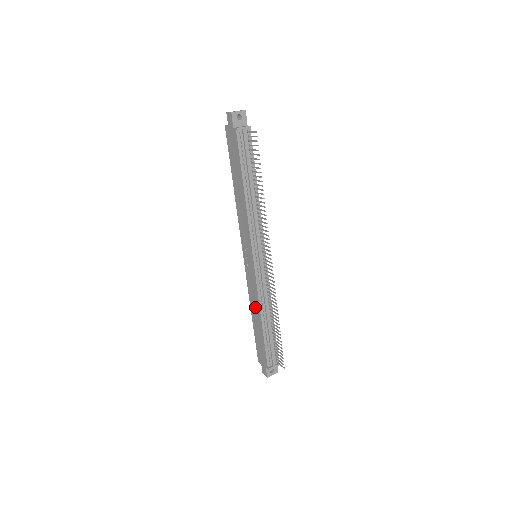
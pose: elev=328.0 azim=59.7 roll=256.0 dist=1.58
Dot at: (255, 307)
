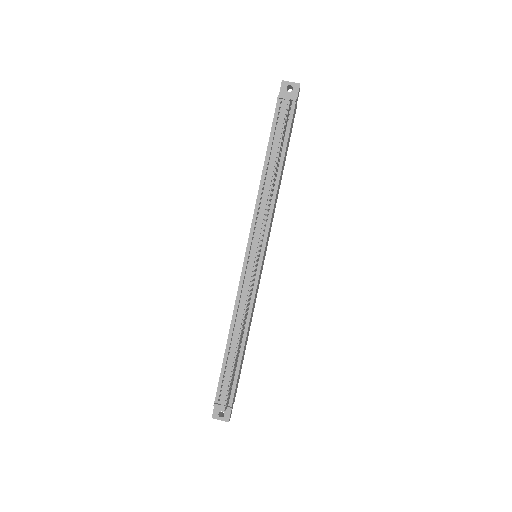
Dot at: occluded
